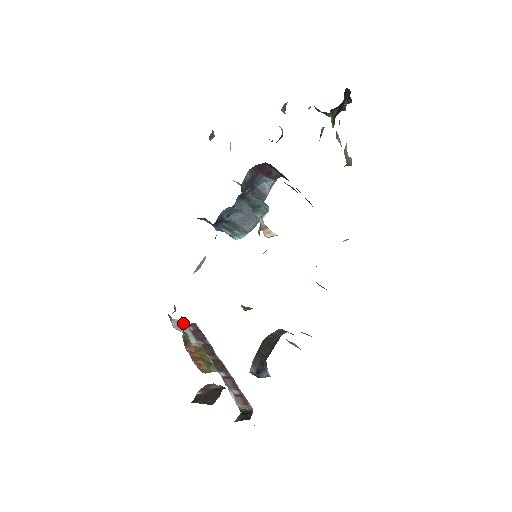
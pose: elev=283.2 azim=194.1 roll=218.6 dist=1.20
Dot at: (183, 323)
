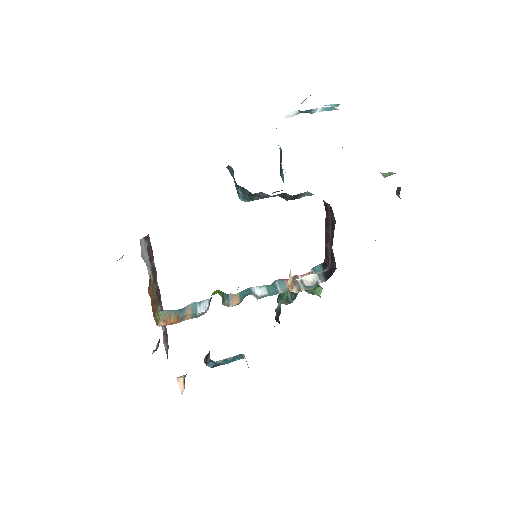
Dot at: occluded
